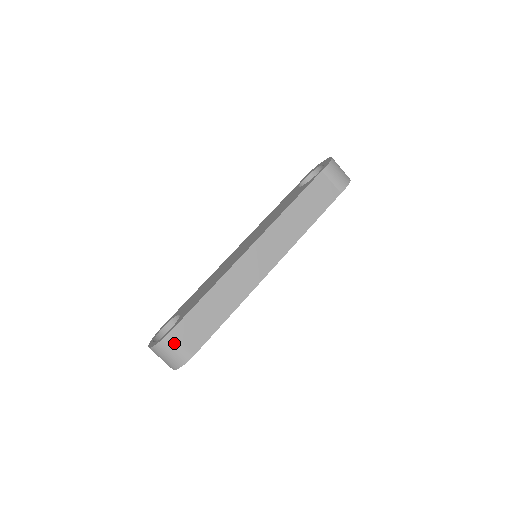
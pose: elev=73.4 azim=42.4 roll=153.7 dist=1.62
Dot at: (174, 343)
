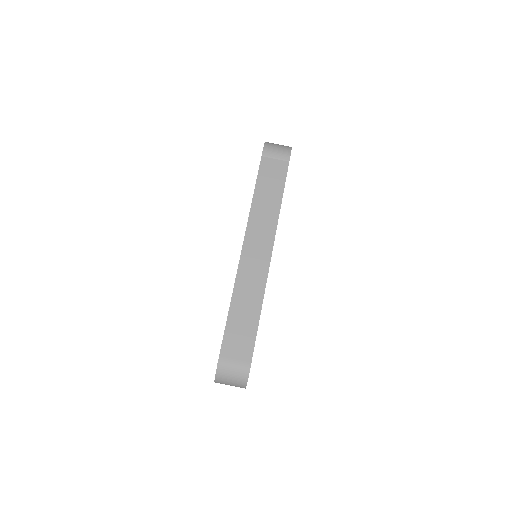
Dot at: (228, 364)
